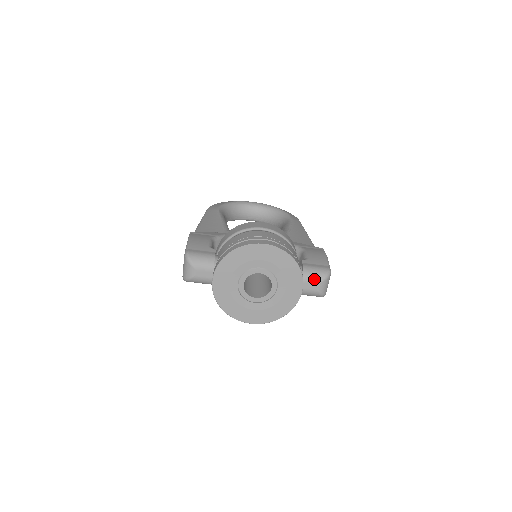
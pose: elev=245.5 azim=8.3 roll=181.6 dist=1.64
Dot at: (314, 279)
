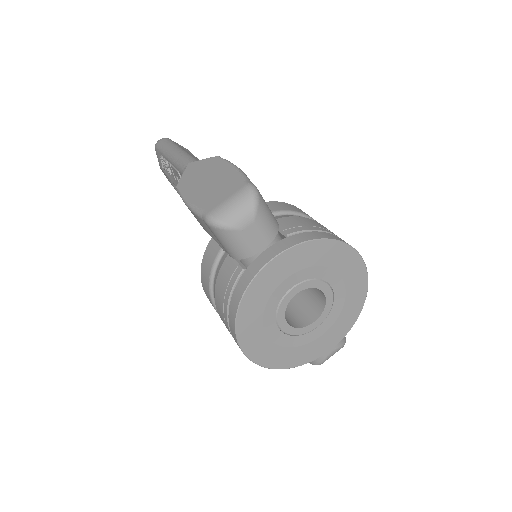
Dot at: occluded
